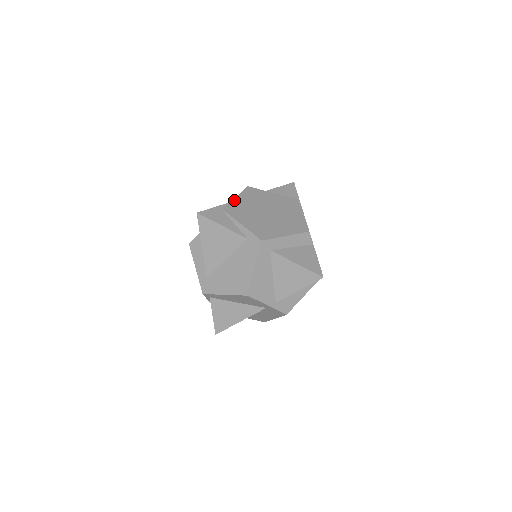
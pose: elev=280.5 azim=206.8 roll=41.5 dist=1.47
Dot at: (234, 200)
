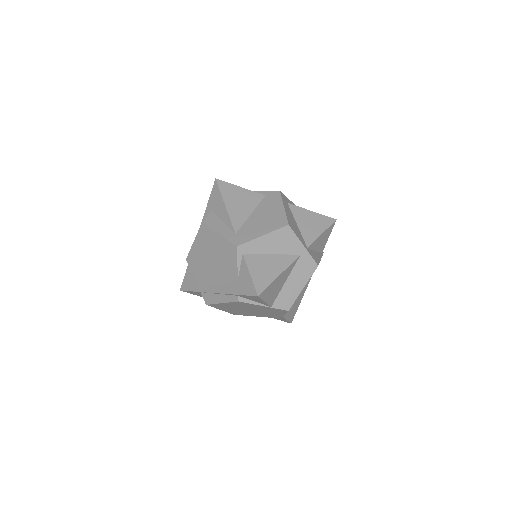
Dot at: occluded
